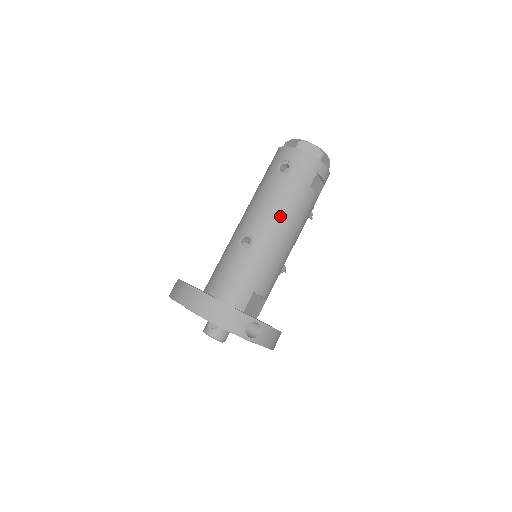
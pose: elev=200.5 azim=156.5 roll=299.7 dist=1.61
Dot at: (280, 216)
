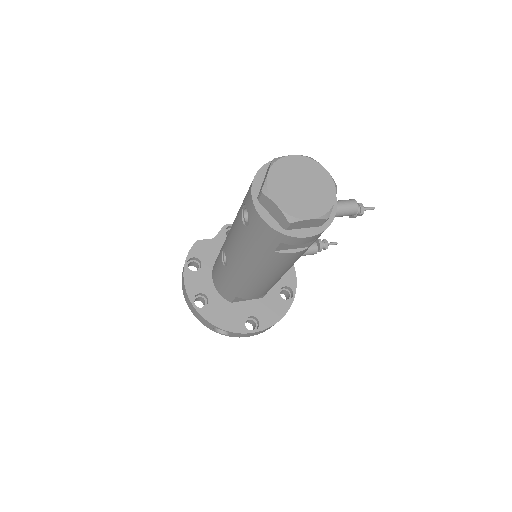
Dot at: (244, 262)
